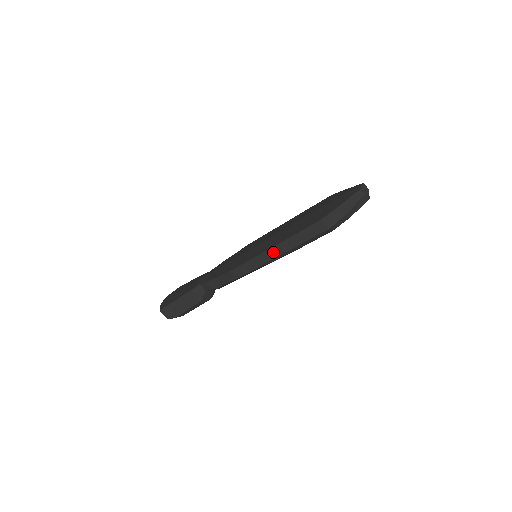
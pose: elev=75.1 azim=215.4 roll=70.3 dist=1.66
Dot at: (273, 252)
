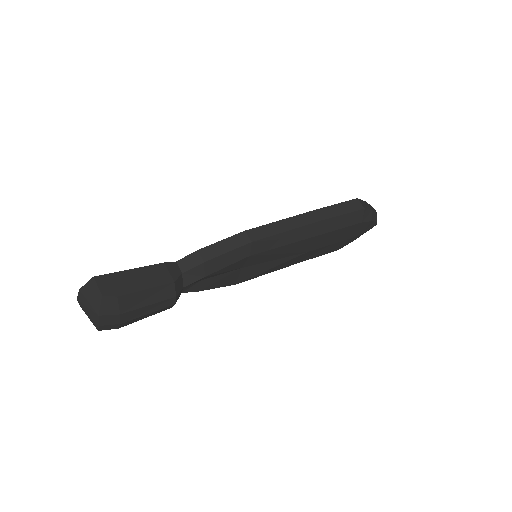
Dot at: (306, 218)
